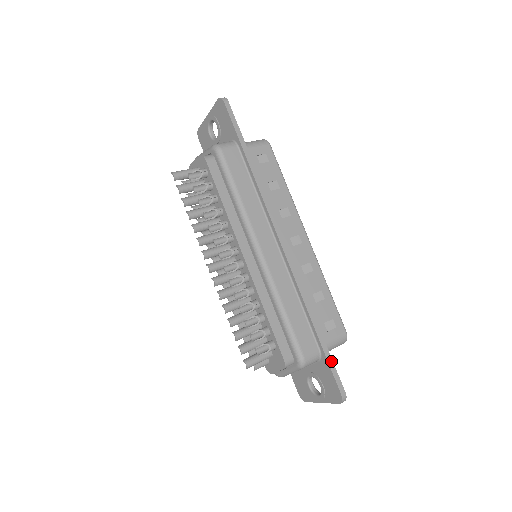
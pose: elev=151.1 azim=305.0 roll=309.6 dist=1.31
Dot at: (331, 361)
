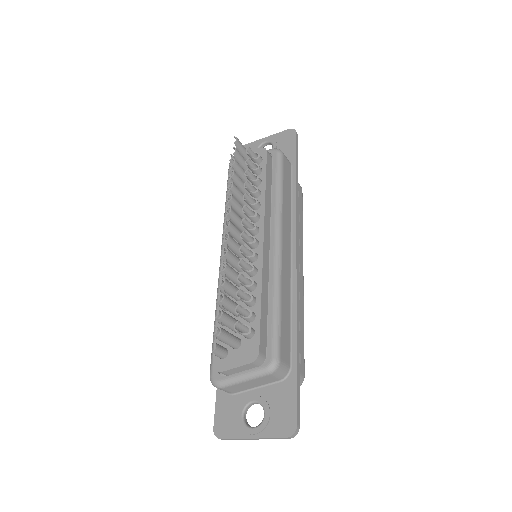
Dot at: (299, 384)
